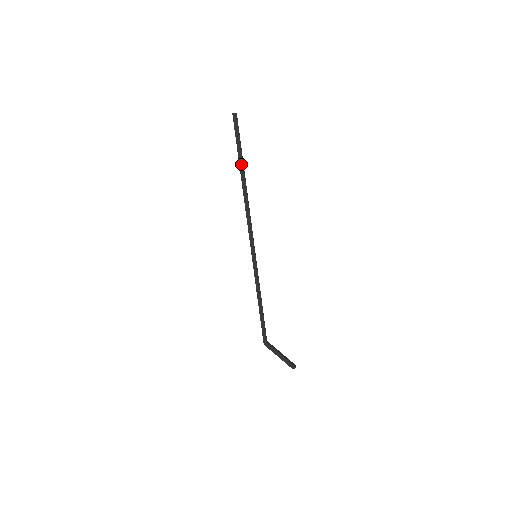
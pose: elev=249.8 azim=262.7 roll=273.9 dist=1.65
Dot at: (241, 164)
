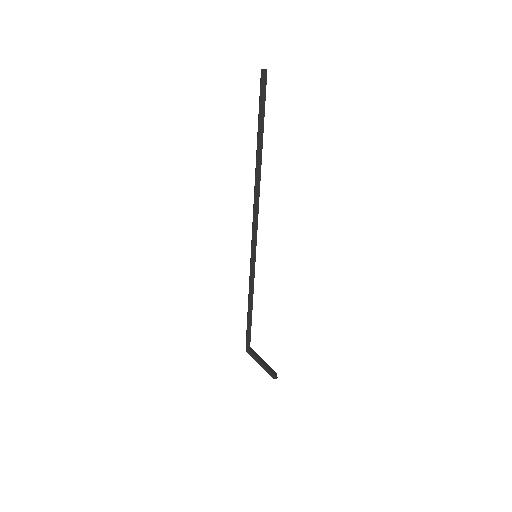
Dot at: (260, 142)
